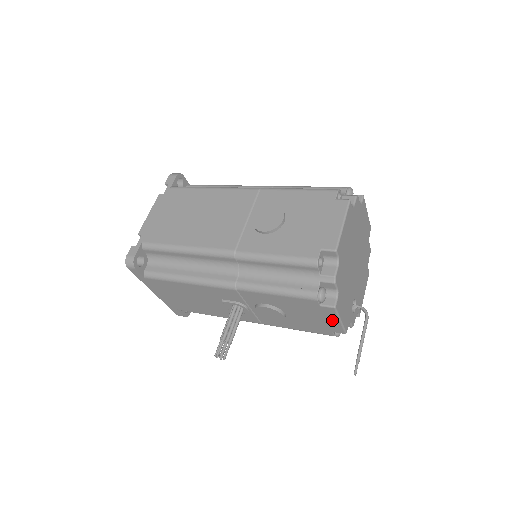
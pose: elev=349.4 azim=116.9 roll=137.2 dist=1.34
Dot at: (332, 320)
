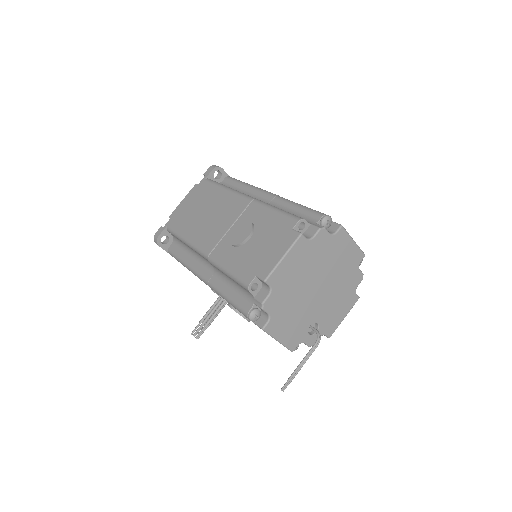
Dot at: occluded
